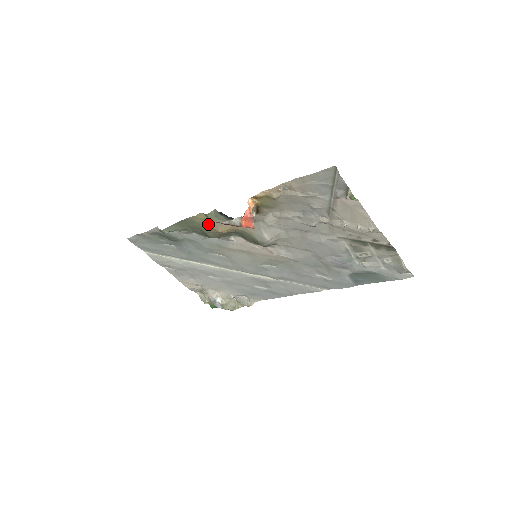
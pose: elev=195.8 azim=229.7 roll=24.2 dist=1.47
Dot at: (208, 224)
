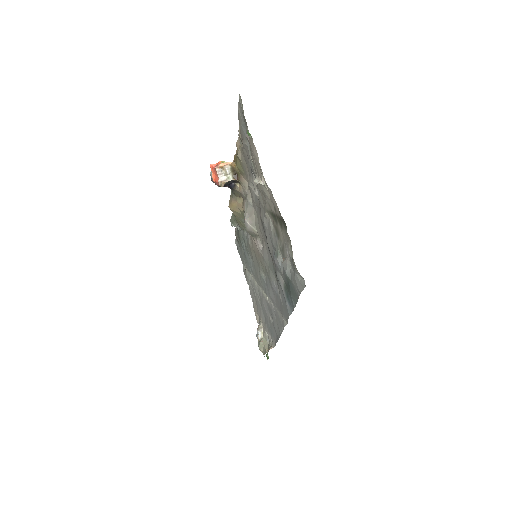
Dot at: occluded
